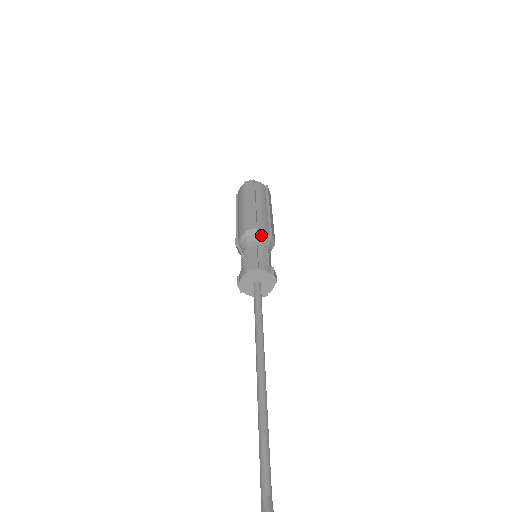
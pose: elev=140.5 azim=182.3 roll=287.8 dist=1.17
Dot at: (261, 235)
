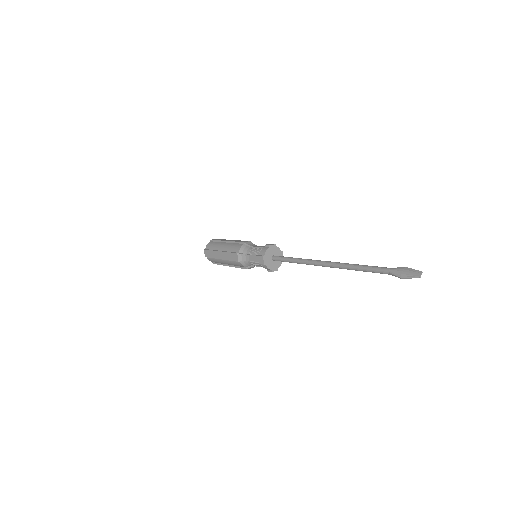
Dot at: occluded
